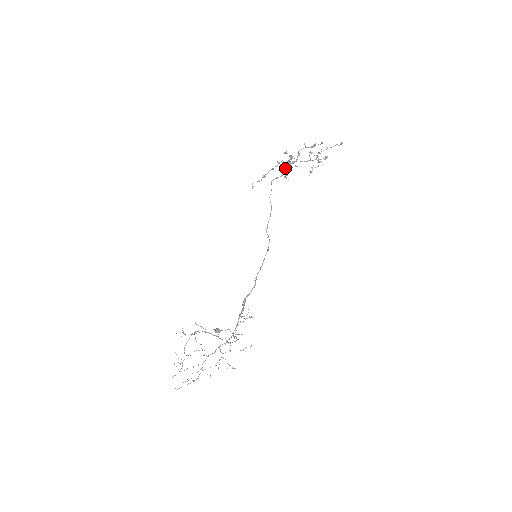
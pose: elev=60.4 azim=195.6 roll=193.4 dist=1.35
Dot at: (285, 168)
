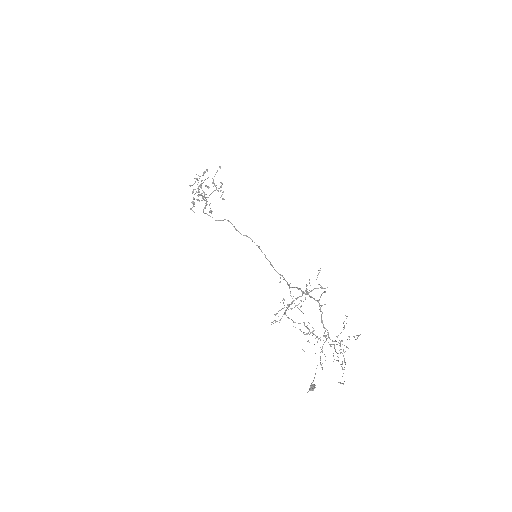
Dot at: (201, 185)
